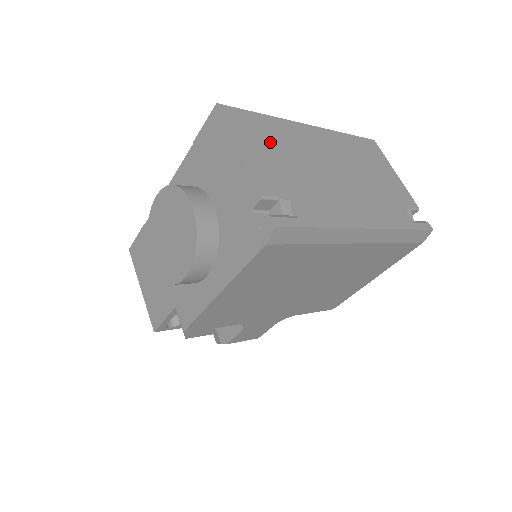
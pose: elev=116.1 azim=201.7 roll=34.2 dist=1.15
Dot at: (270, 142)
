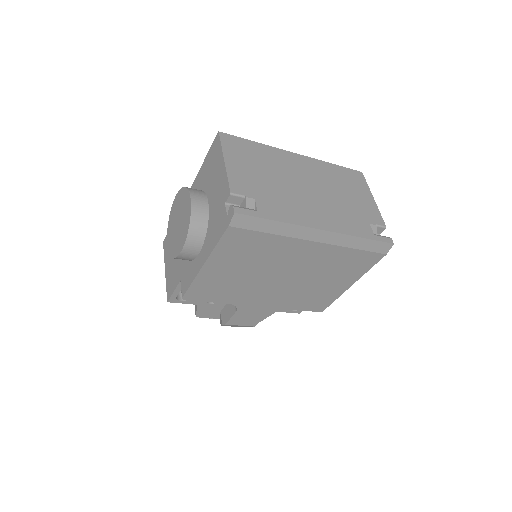
Dot at: (254, 161)
